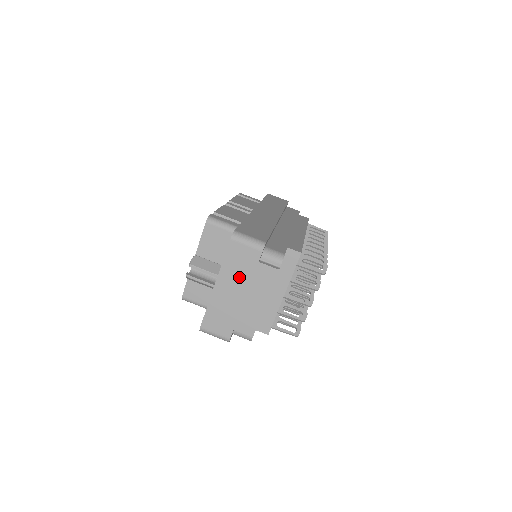
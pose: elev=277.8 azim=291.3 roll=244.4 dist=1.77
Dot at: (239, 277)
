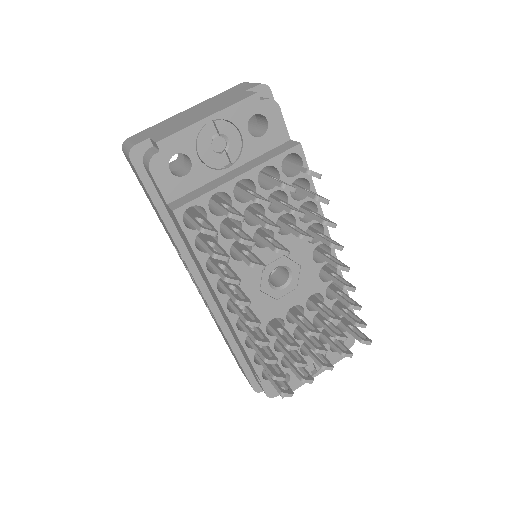
Dot at: (214, 102)
